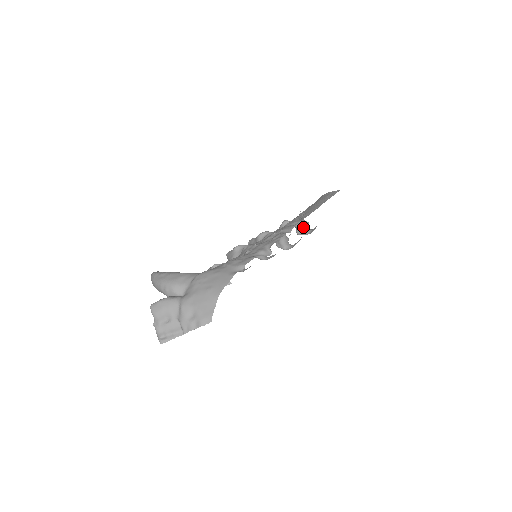
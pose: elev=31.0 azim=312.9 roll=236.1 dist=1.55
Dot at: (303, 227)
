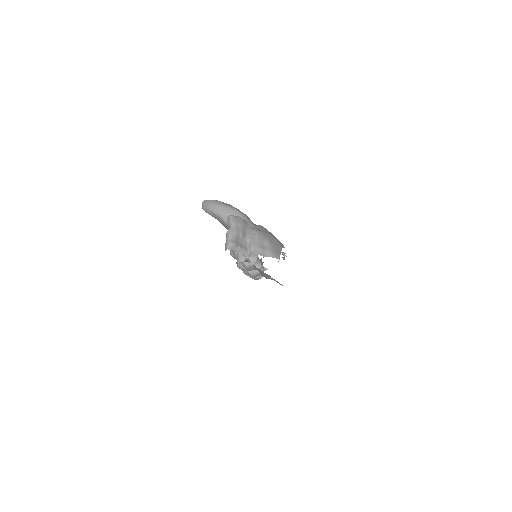
Dot at: occluded
